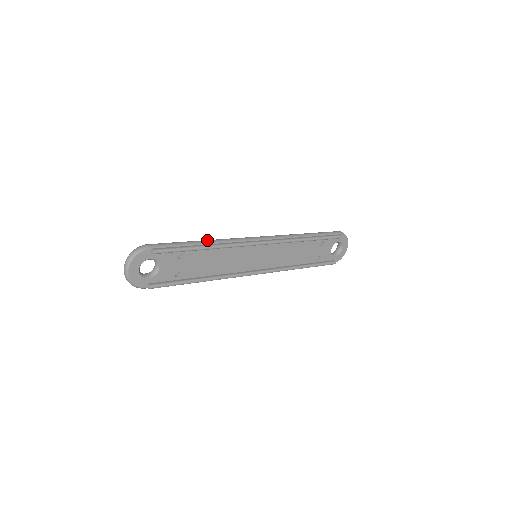
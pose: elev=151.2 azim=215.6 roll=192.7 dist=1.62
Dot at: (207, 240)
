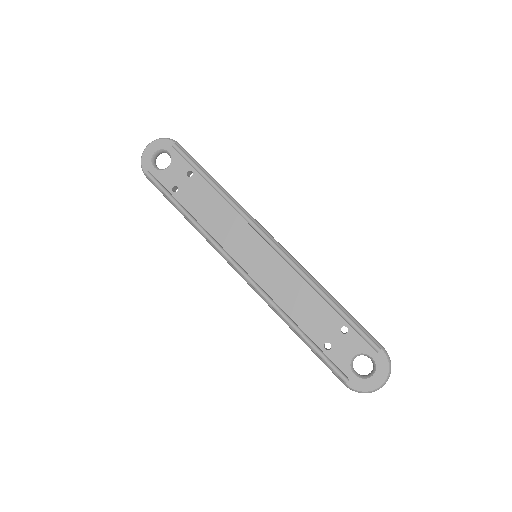
Dot at: occluded
